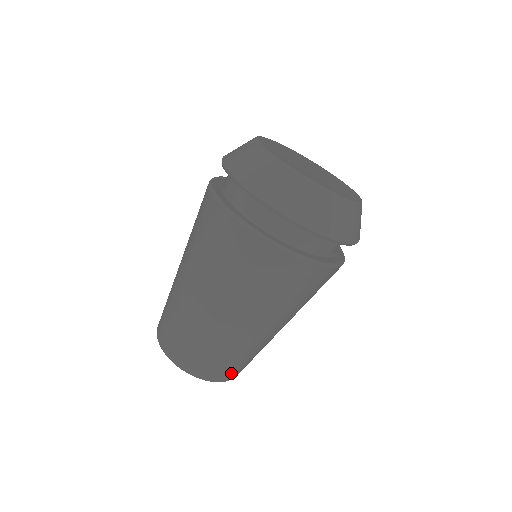
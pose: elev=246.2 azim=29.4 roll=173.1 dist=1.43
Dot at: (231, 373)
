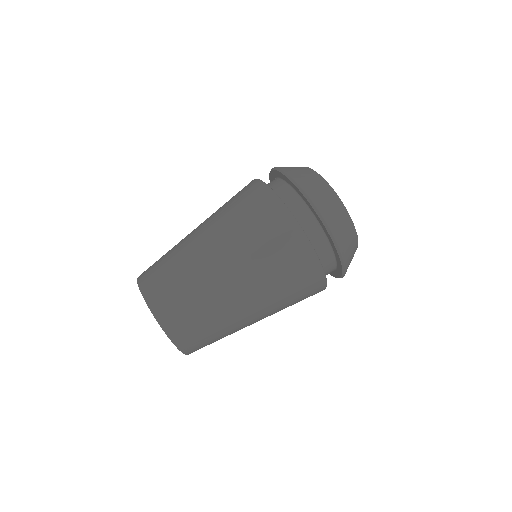
Dot at: (156, 291)
